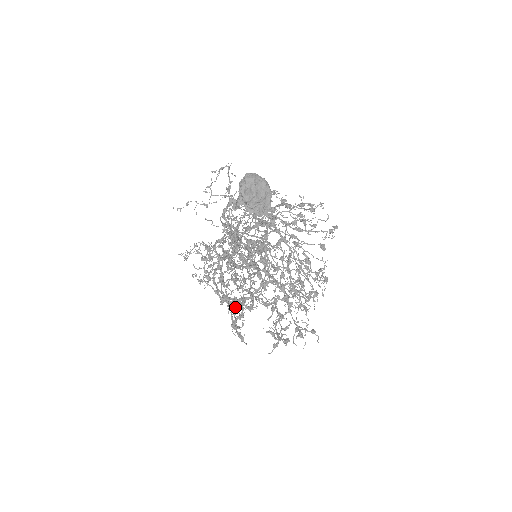
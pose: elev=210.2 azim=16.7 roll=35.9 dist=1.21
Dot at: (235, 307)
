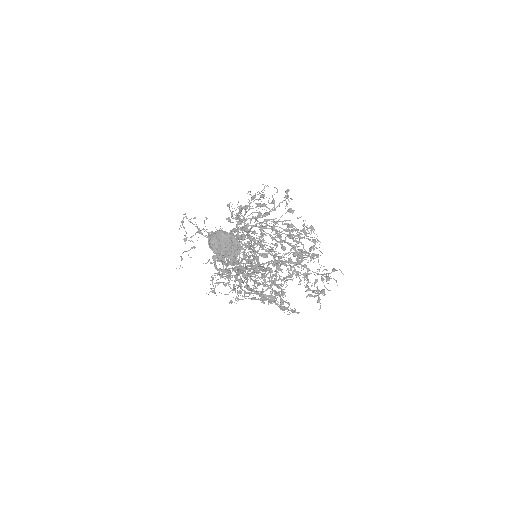
Dot at: occluded
